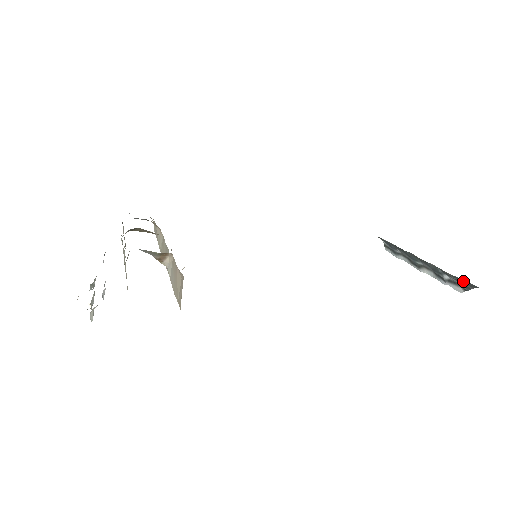
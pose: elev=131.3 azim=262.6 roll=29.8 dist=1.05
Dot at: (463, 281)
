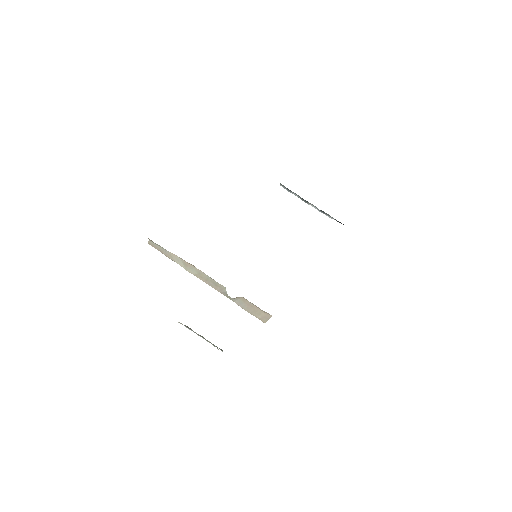
Dot at: (339, 222)
